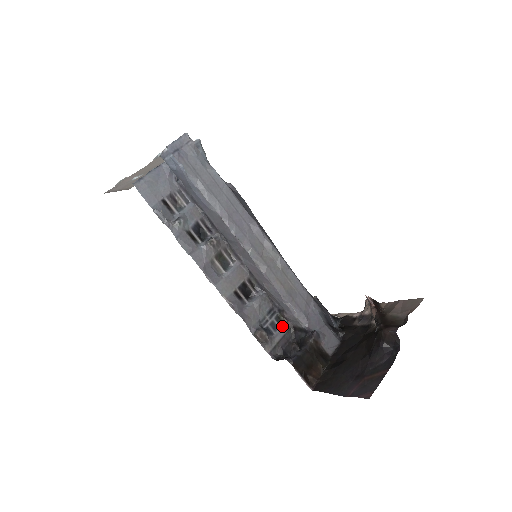
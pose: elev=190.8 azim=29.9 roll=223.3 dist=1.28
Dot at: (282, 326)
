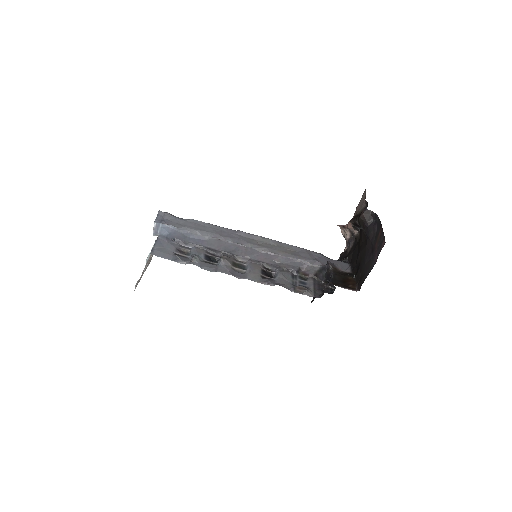
Dot at: (308, 280)
